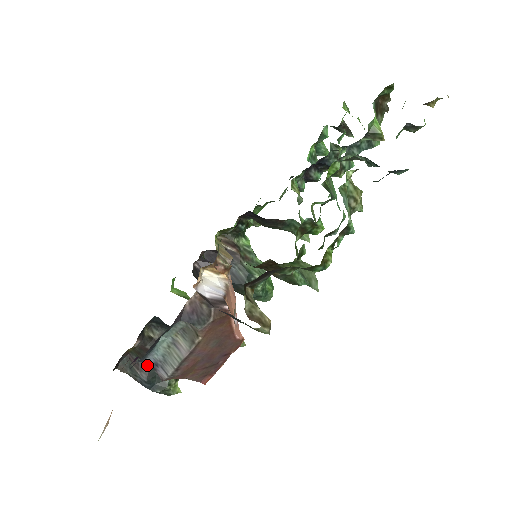
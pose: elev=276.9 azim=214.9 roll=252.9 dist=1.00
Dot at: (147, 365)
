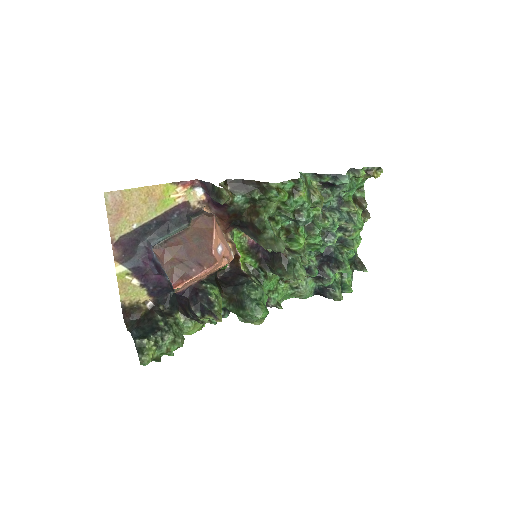
Dot at: (145, 323)
